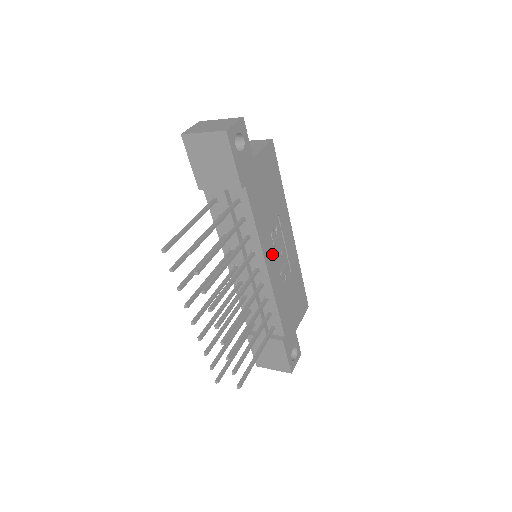
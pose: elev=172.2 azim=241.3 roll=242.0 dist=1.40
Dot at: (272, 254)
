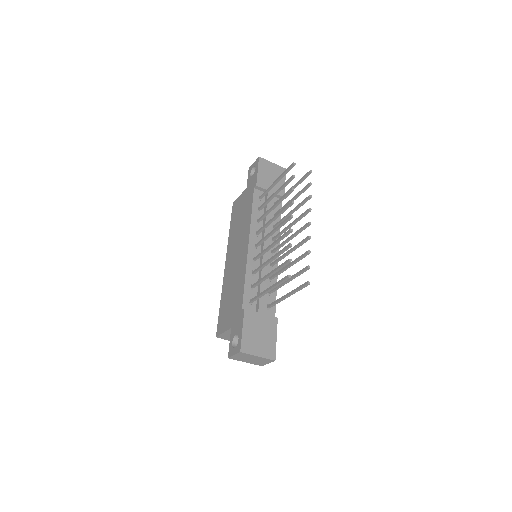
Dot at: occluded
